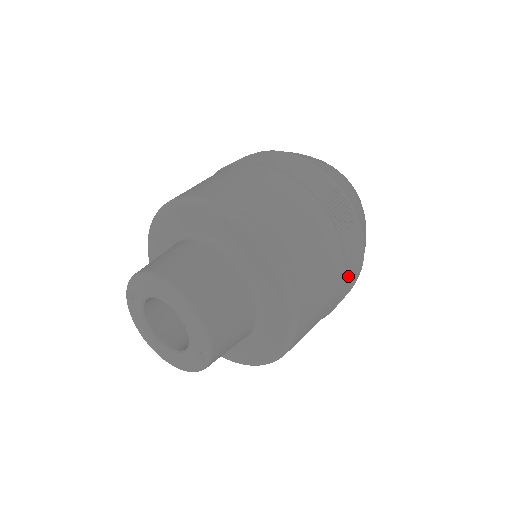
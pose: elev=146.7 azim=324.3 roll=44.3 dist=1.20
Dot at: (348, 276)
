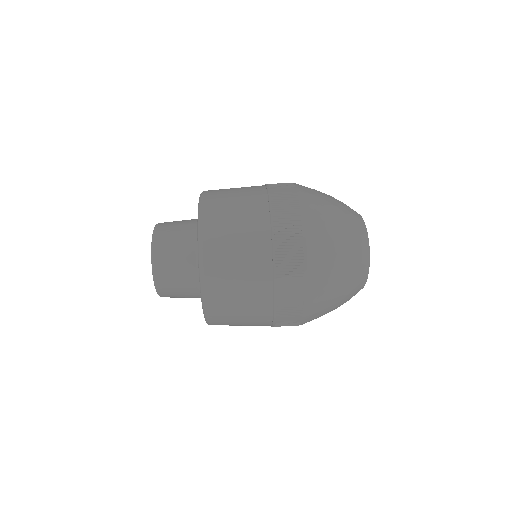
Dot at: occluded
